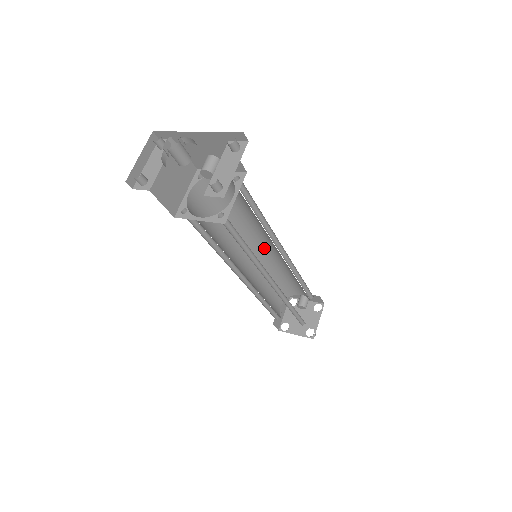
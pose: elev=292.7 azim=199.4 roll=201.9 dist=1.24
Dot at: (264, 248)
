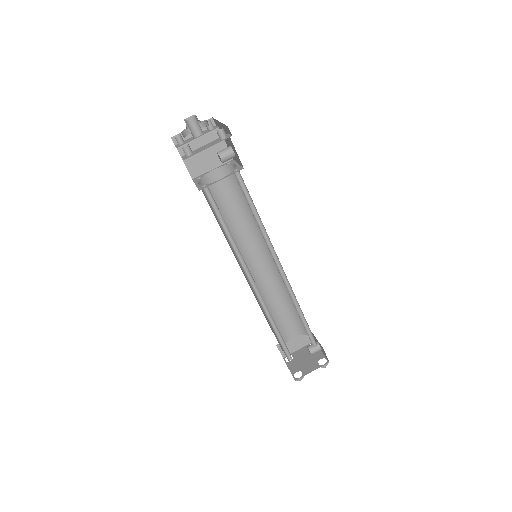
Dot at: occluded
